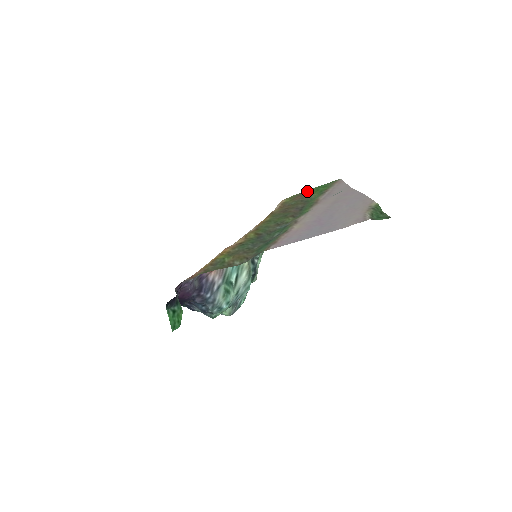
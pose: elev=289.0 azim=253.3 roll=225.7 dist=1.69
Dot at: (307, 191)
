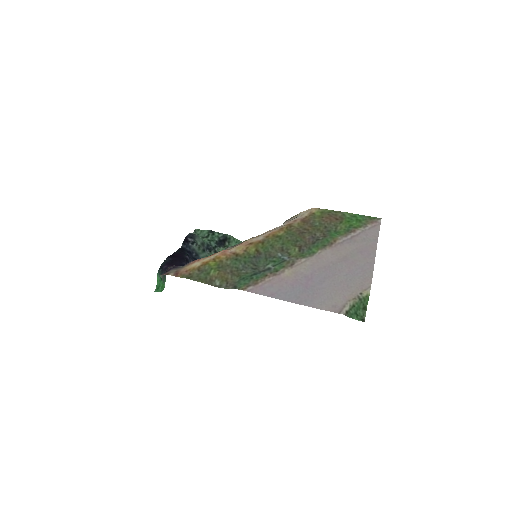
Dot at: (341, 214)
